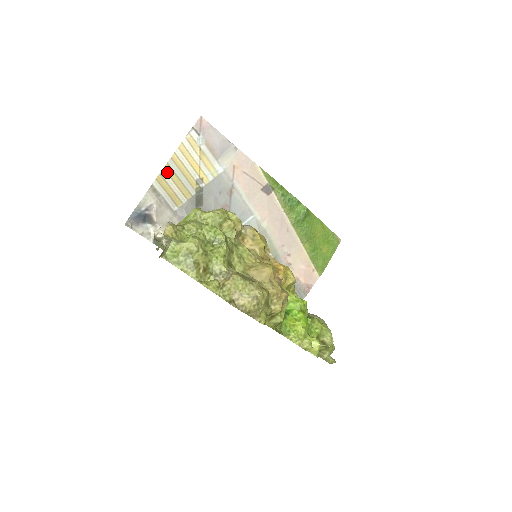
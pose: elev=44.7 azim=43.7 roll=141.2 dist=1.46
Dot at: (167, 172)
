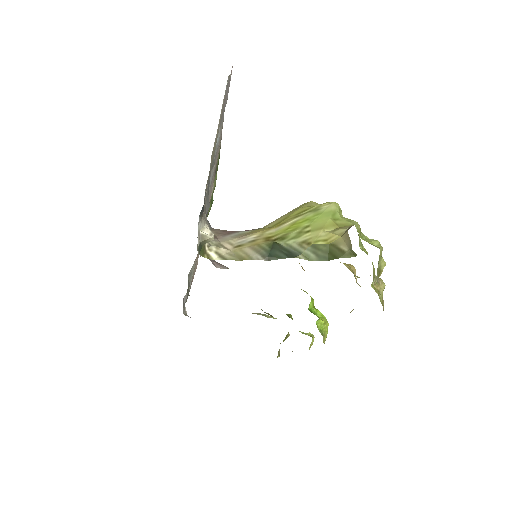
Dot at: occluded
